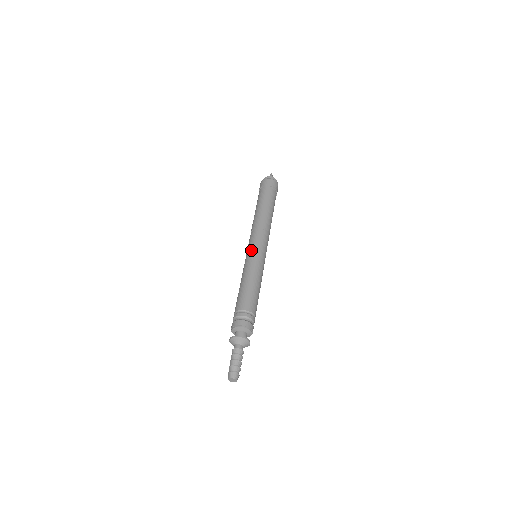
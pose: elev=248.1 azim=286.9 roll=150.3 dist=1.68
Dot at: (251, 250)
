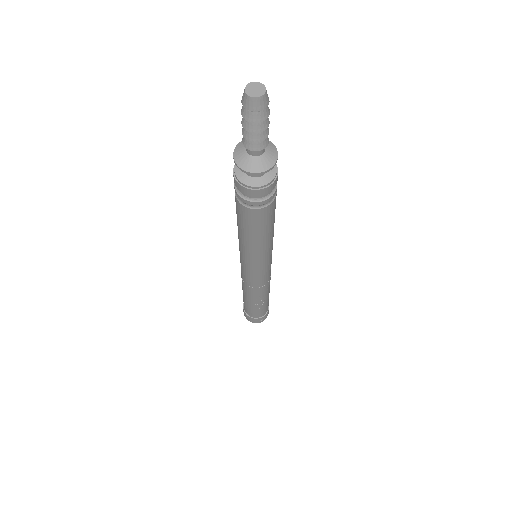
Dot at: occluded
